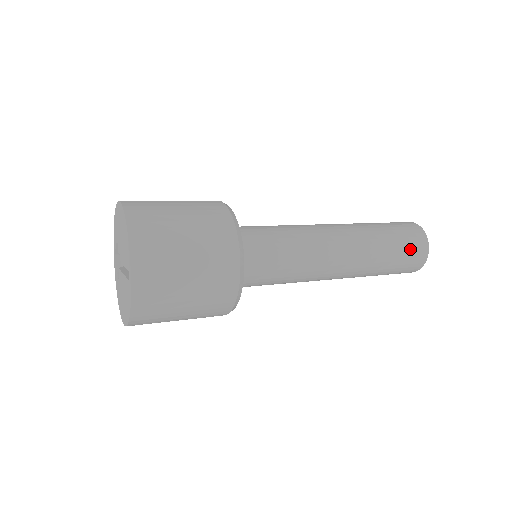
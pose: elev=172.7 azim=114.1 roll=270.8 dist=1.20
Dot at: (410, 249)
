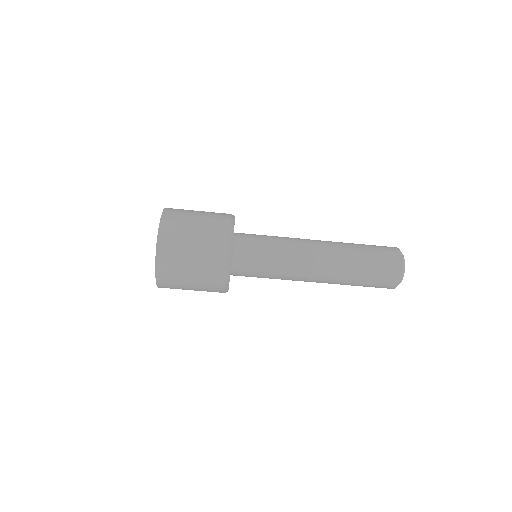
Dot at: occluded
